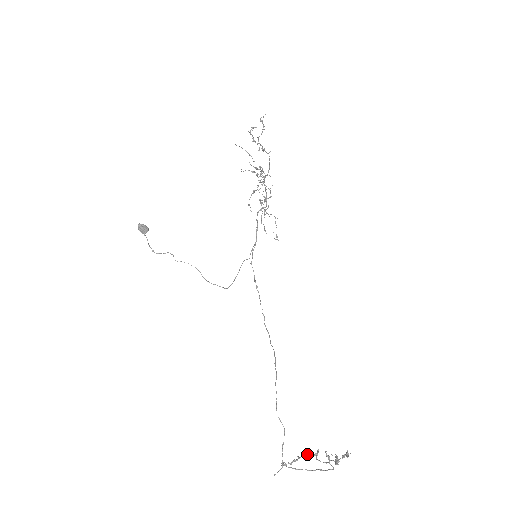
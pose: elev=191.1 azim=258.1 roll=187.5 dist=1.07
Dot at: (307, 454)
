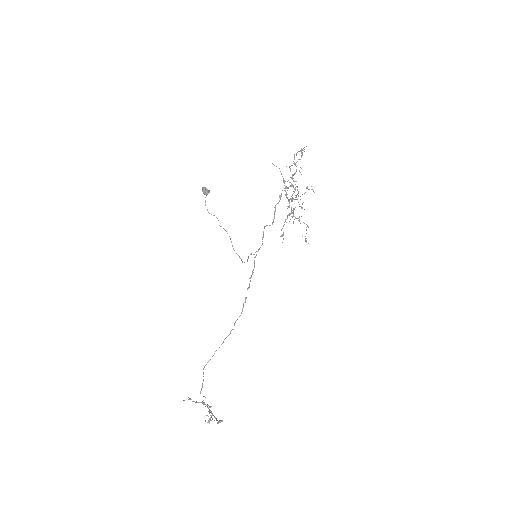
Dot at: (203, 404)
